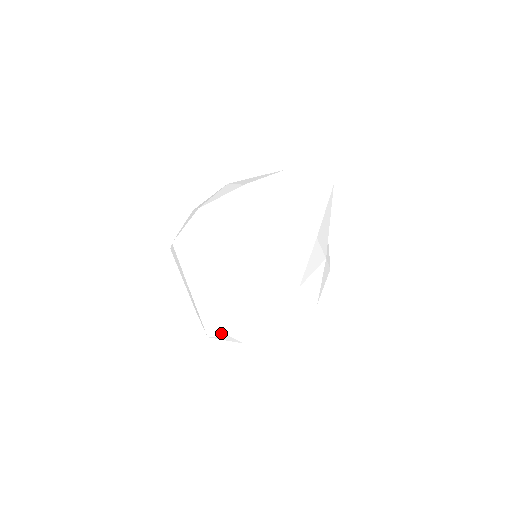
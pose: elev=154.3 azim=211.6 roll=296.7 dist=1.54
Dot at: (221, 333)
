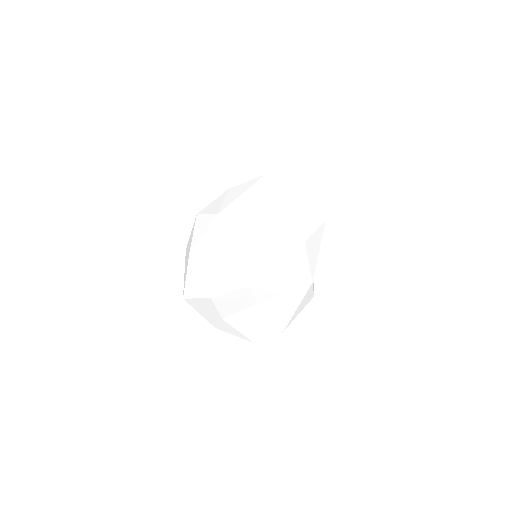
Dot at: (273, 334)
